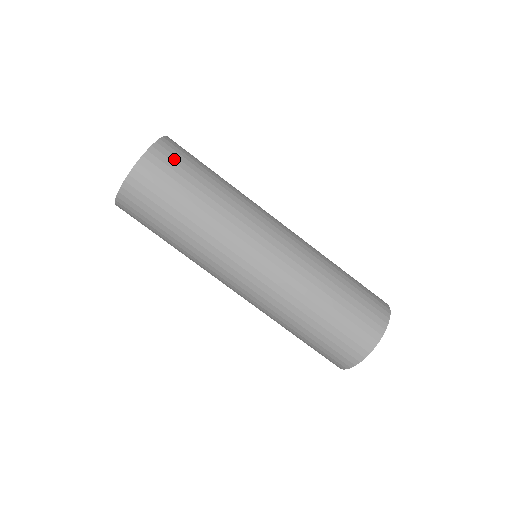
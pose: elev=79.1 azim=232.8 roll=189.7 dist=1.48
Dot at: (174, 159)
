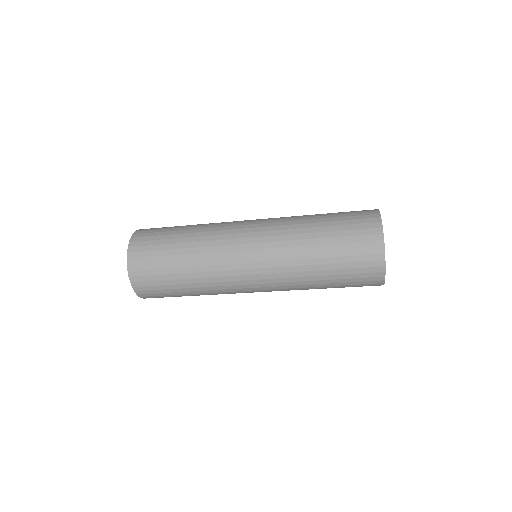
Dot at: (161, 297)
